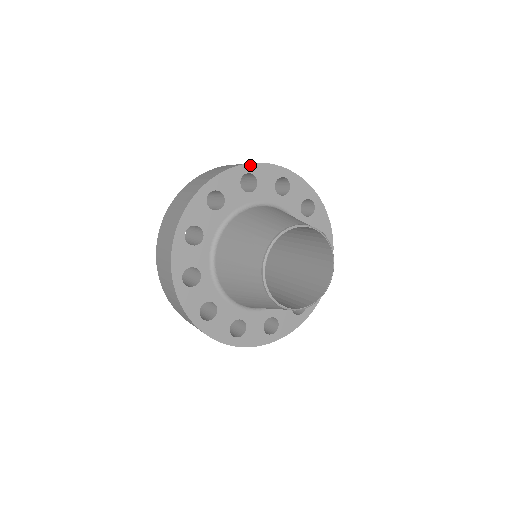
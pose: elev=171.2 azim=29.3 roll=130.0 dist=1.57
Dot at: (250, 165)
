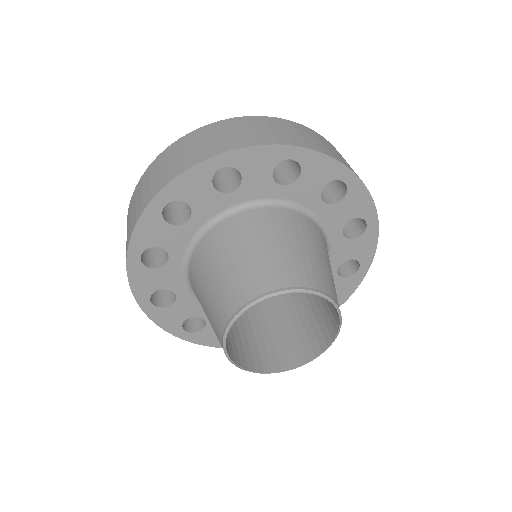
Dot at: (356, 178)
